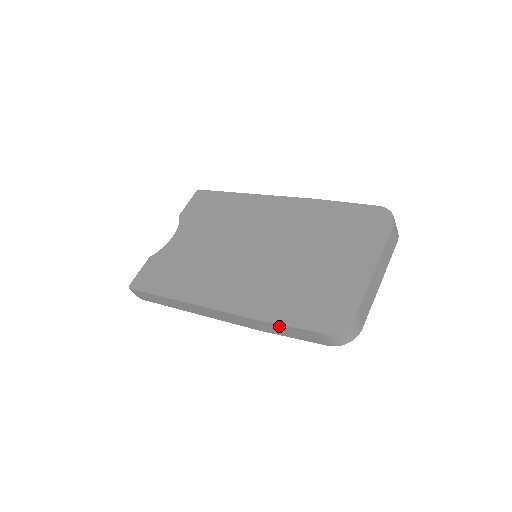
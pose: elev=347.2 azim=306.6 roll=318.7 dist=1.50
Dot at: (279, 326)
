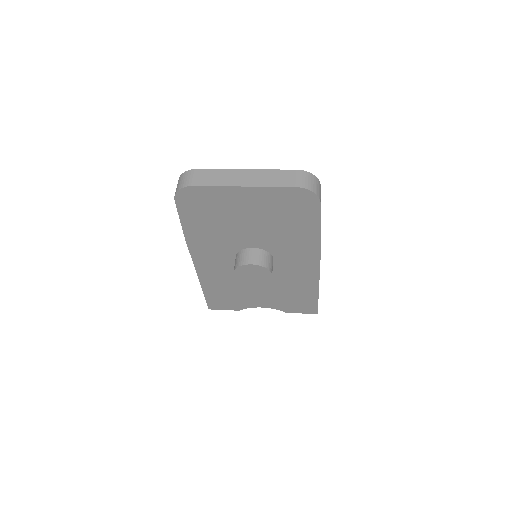
Dot at: occluded
